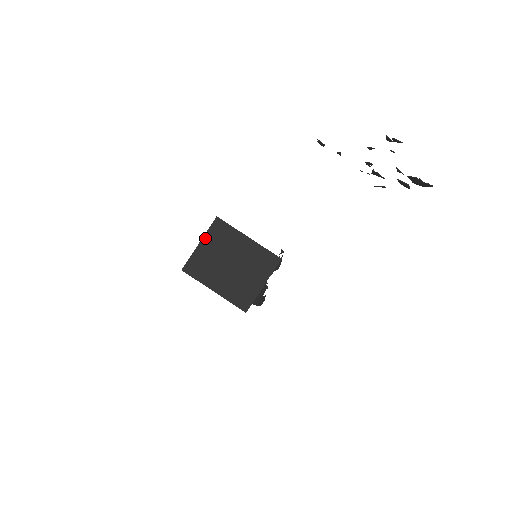
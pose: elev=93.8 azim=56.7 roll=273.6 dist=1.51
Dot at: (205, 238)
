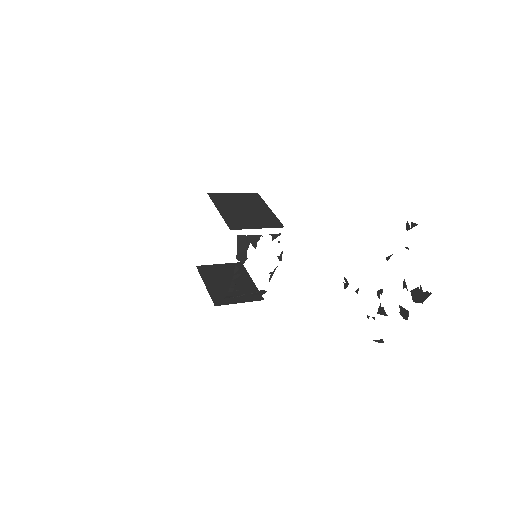
Dot at: (240, 194)
